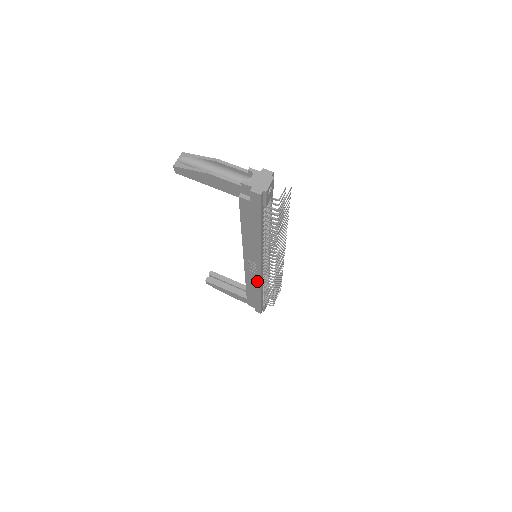
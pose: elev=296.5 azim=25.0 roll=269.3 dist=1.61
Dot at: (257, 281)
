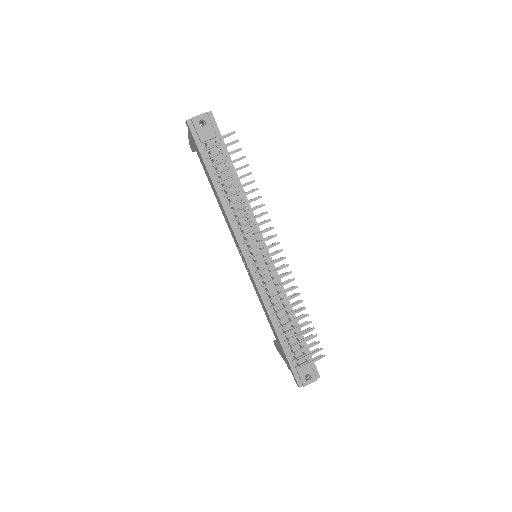
Dot at: (259, 294)
